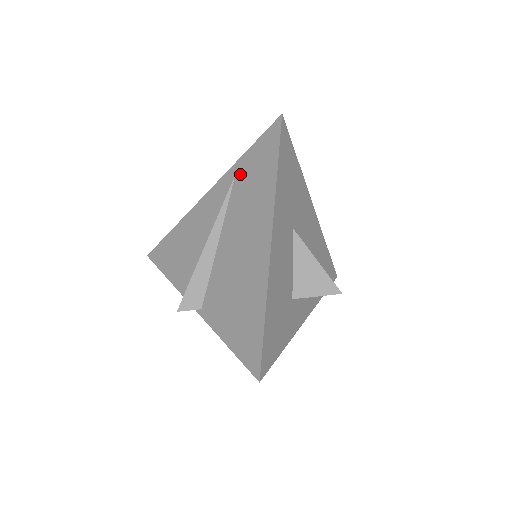
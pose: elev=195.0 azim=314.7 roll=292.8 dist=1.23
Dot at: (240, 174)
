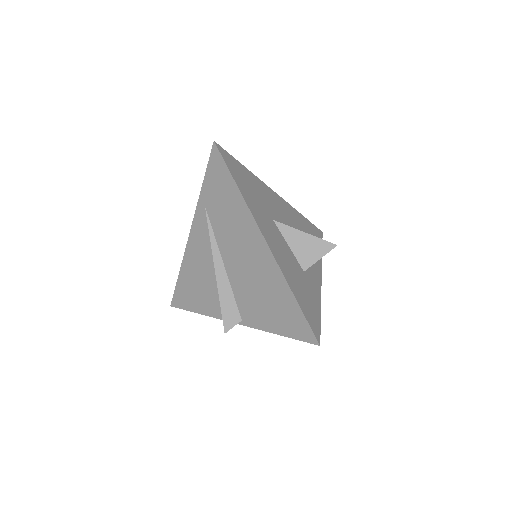
Dot at: (208, 203)
